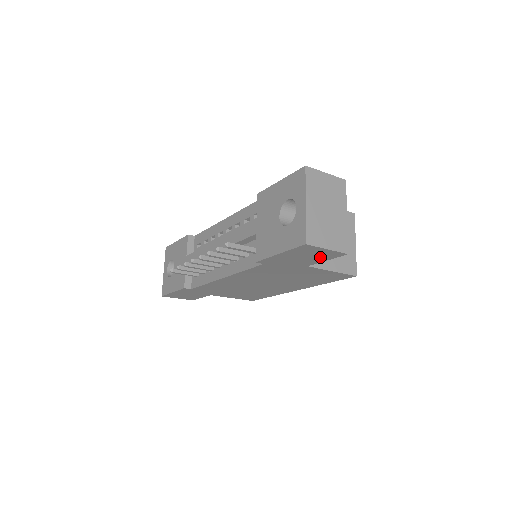
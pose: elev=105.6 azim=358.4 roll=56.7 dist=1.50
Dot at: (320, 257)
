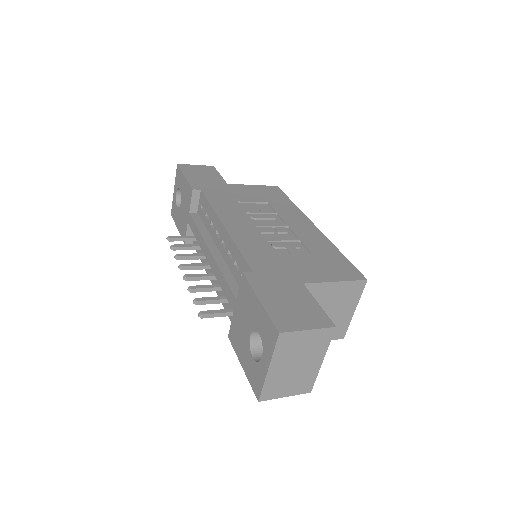
Dot at: occluded
